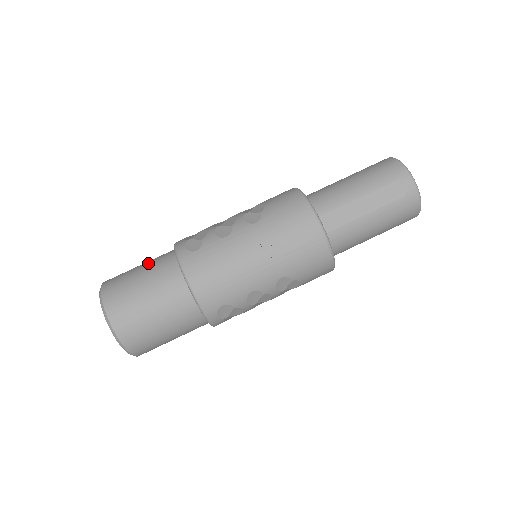
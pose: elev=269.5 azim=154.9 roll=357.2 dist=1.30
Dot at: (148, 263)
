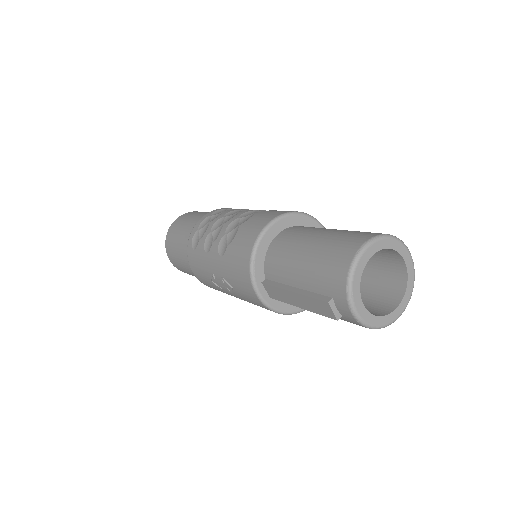
Dot at: (186, 227)
